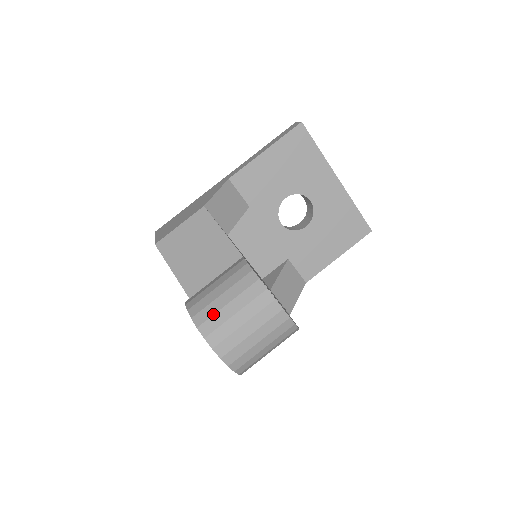
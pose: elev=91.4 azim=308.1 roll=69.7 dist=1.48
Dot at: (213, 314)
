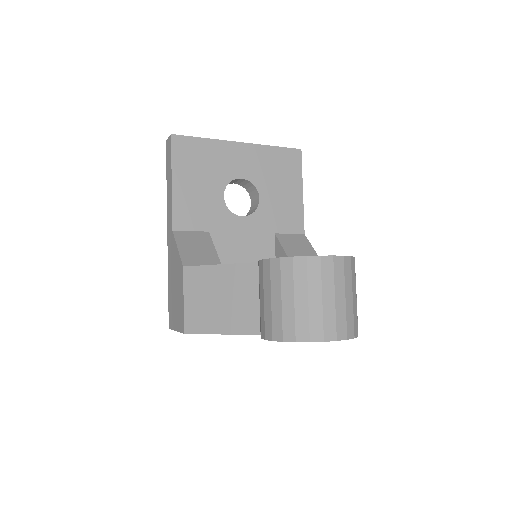
Dot at: (294, 319)
